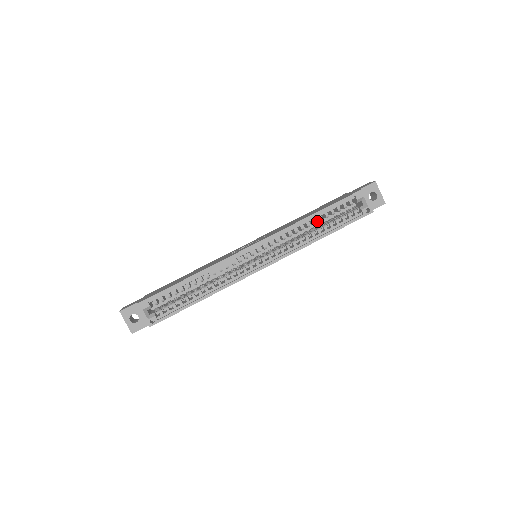
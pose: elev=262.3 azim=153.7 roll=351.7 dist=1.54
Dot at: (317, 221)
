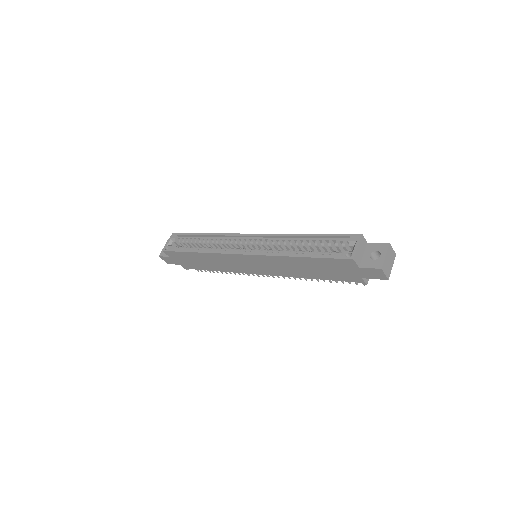
Dot at: occluded
